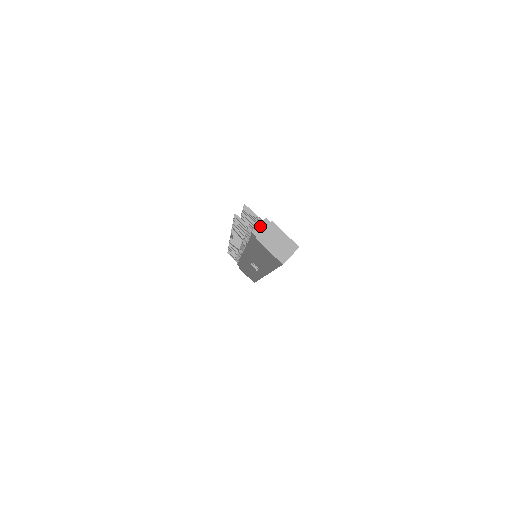
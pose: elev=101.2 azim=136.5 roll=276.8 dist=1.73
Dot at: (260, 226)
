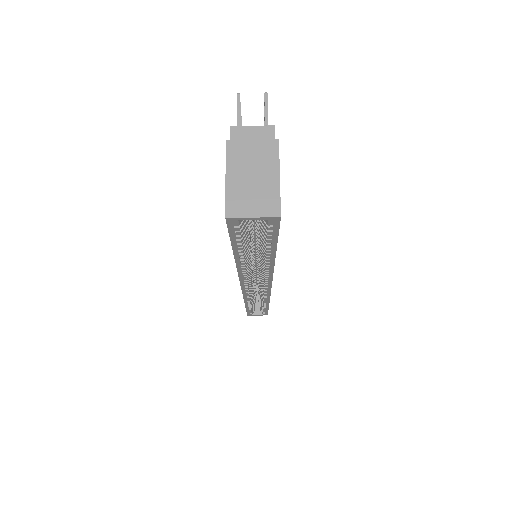
Dot at: (252, 129)
